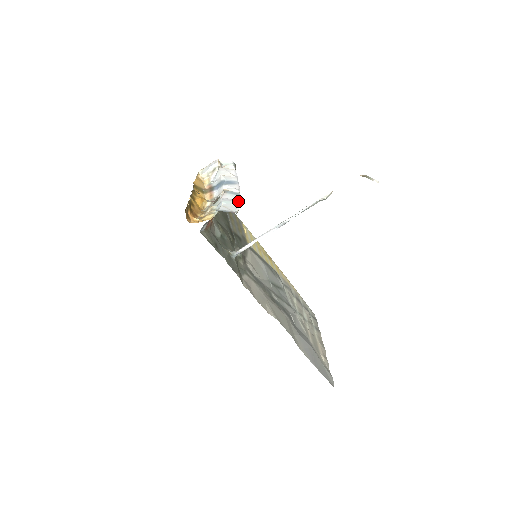
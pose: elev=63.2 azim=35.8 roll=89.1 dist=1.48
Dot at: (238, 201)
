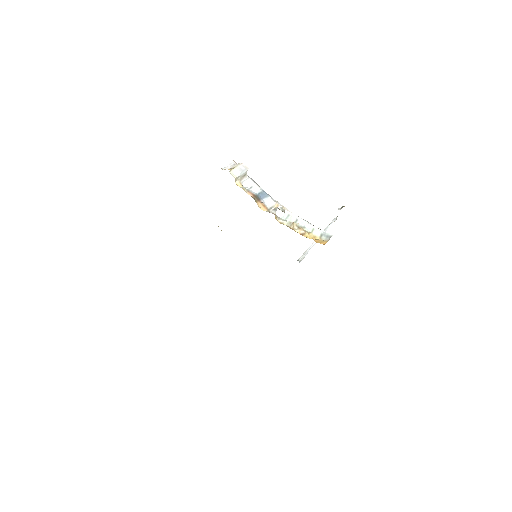
Dot at: occluded
